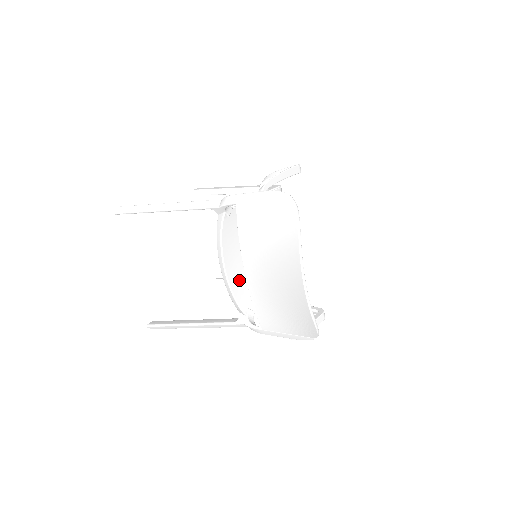
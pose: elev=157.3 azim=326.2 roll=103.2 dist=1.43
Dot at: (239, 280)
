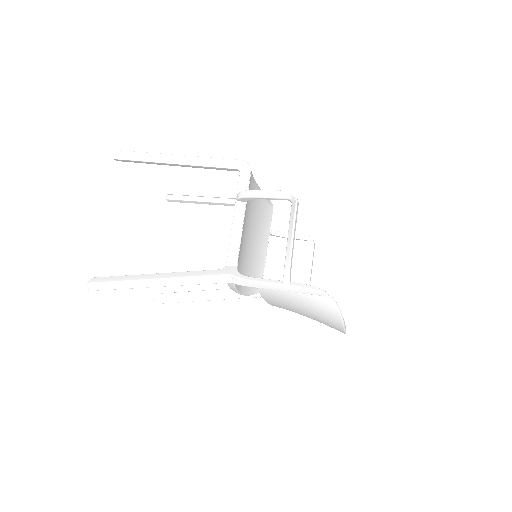
Dot at: occluded
